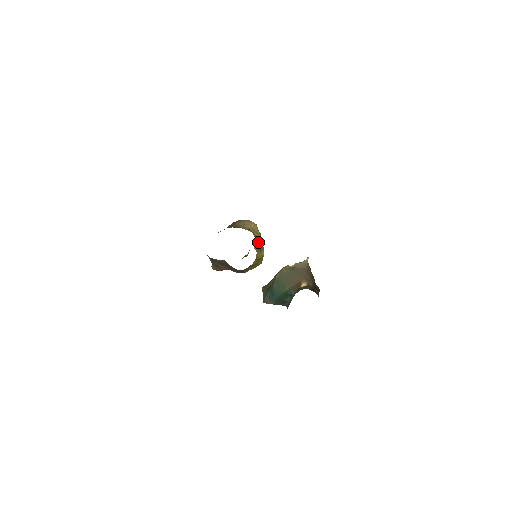
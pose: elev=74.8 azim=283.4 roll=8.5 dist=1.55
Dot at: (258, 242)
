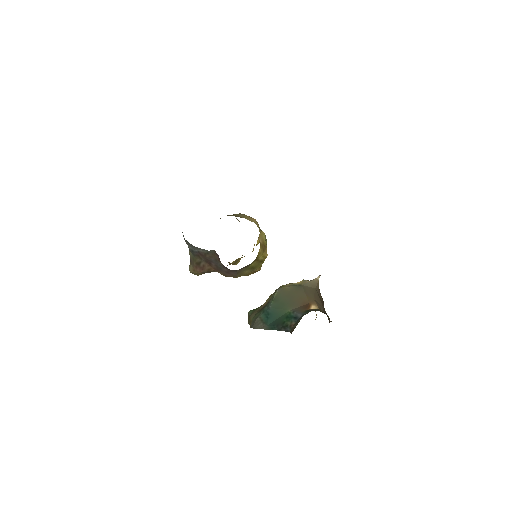
Dot at: (263, 235)
